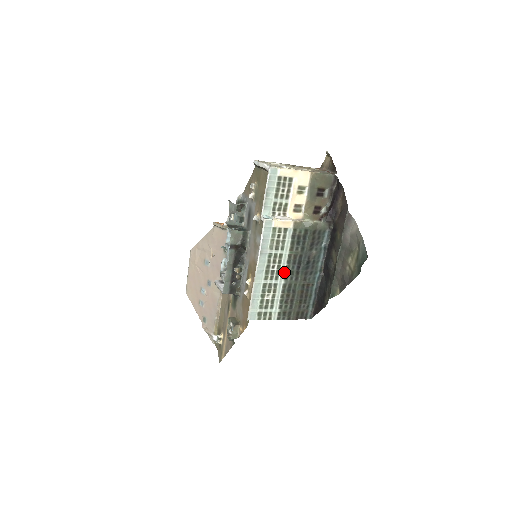
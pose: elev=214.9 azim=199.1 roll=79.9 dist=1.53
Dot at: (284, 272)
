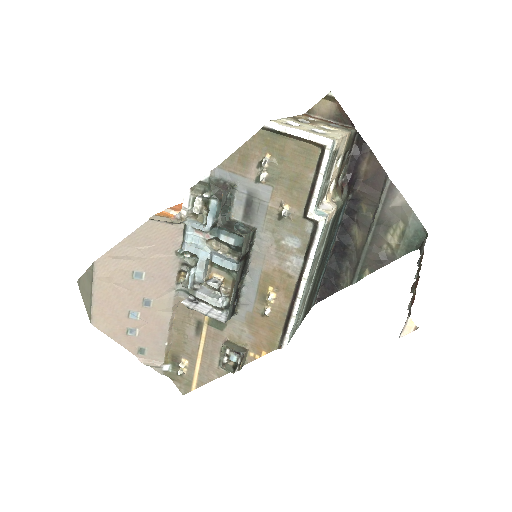
Dot at: (316, 271)
